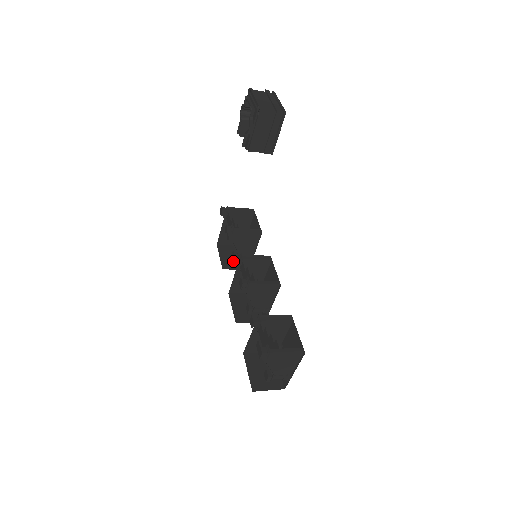
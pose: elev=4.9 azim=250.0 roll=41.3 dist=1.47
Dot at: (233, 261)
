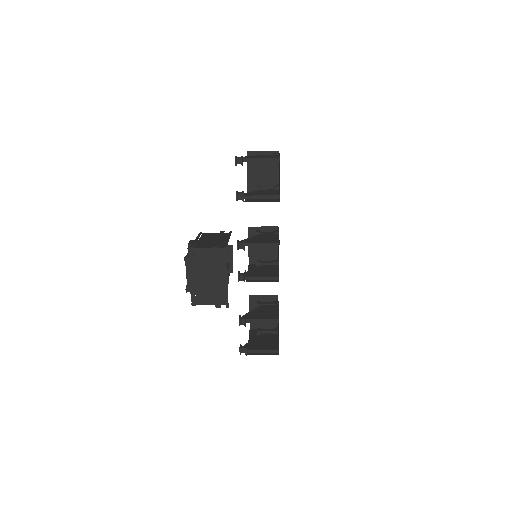
Dot at: occluded
